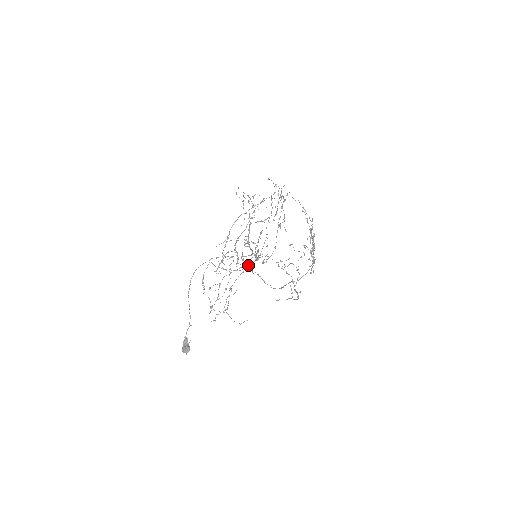
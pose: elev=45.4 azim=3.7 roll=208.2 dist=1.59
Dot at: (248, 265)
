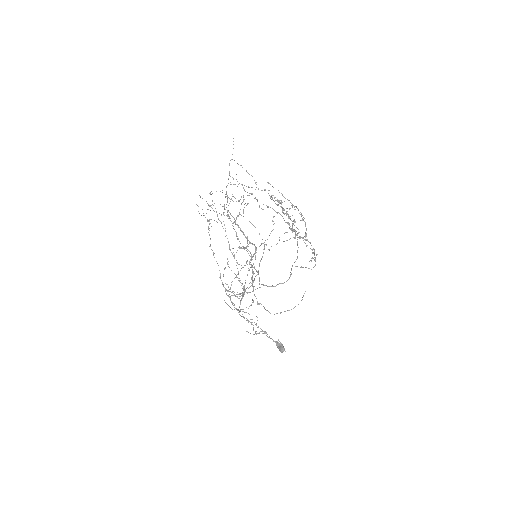
Dot at: (259, 265)
